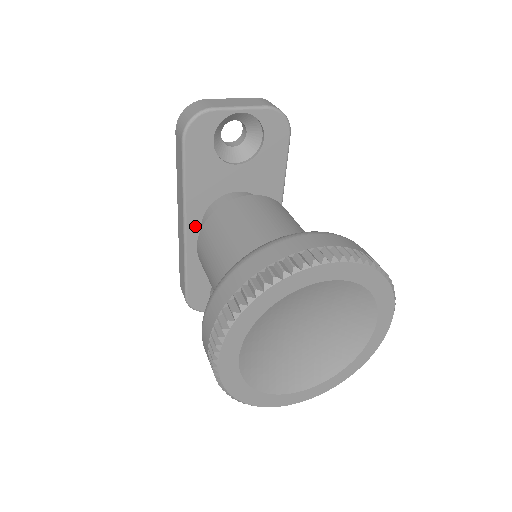
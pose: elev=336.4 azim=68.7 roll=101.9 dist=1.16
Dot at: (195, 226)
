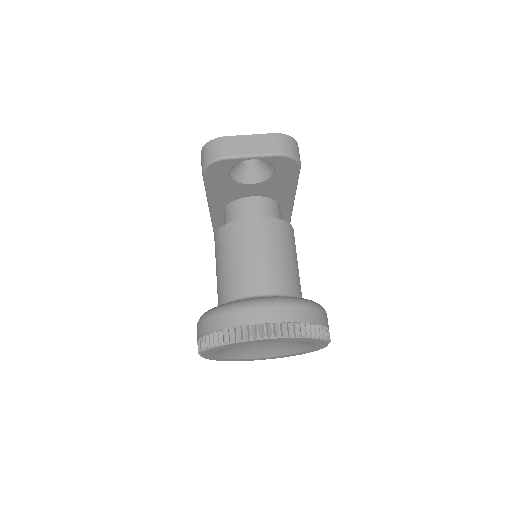
Dot at: (218, 211)
